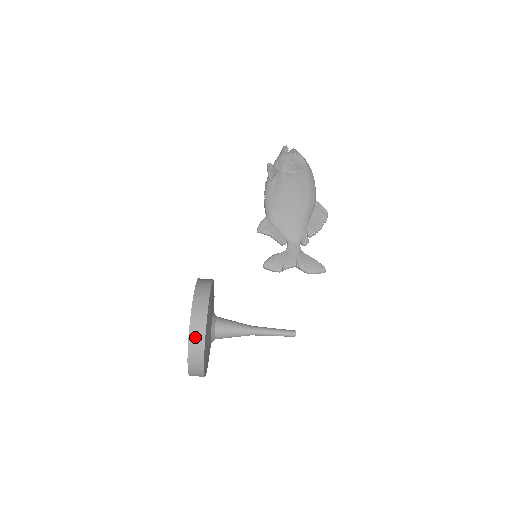
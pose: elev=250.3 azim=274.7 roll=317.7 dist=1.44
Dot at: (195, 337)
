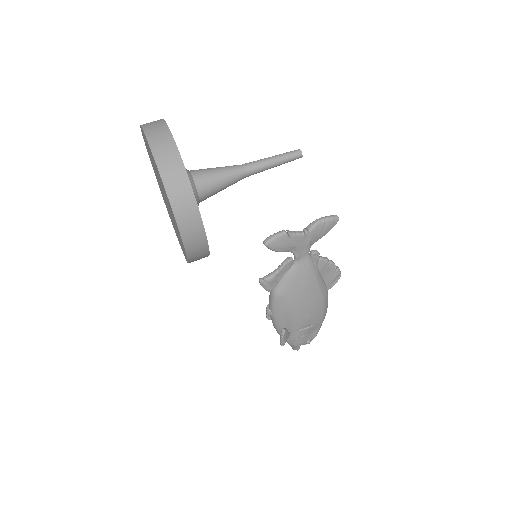
Dot at: occluded
